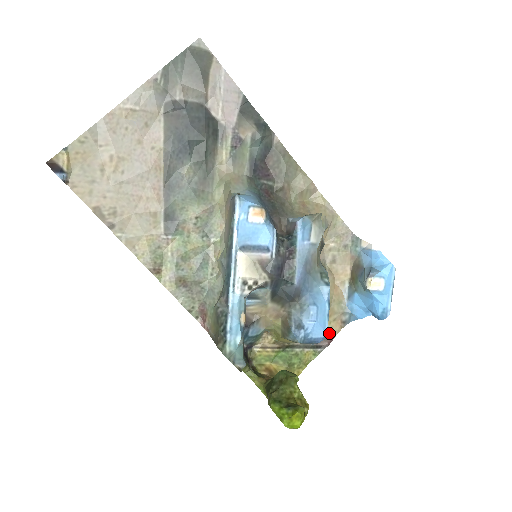
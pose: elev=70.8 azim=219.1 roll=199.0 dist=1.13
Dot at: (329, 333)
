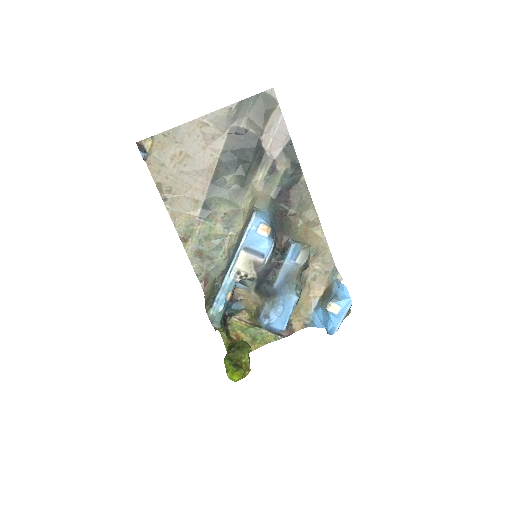
Dot at: (291, 328)
